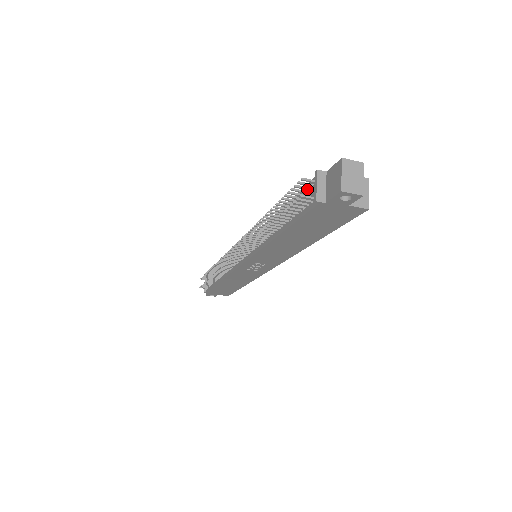
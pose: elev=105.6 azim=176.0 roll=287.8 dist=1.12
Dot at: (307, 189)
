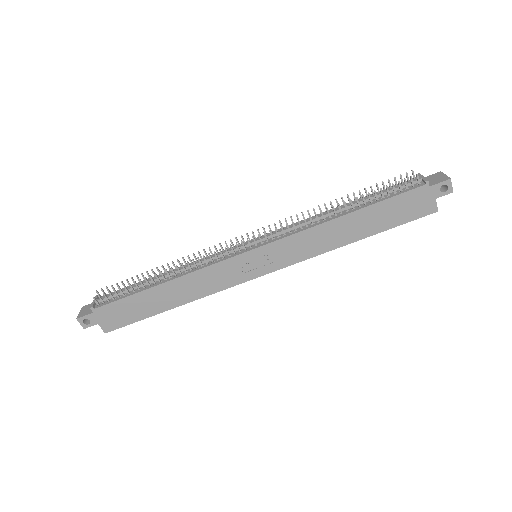
Dot at: (403, 183)
